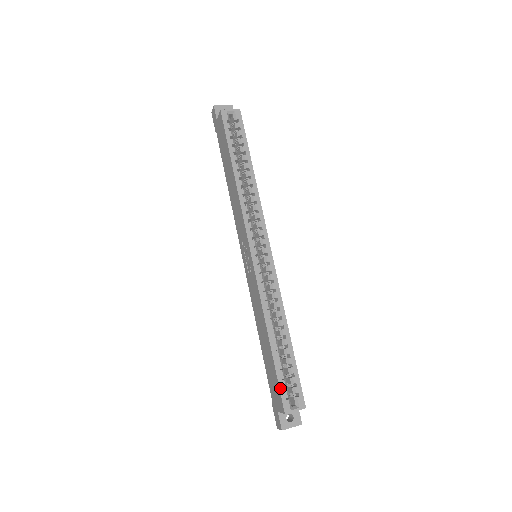
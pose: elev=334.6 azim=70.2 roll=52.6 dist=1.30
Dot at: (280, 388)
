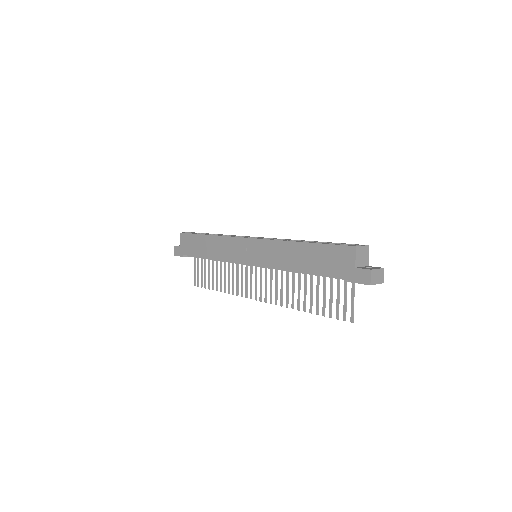
Dot at: (336, 245)
